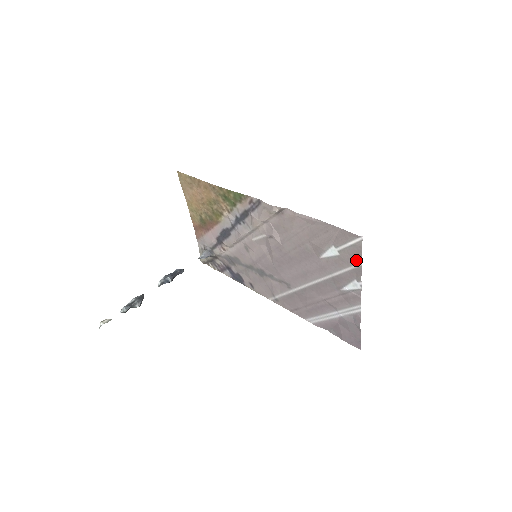
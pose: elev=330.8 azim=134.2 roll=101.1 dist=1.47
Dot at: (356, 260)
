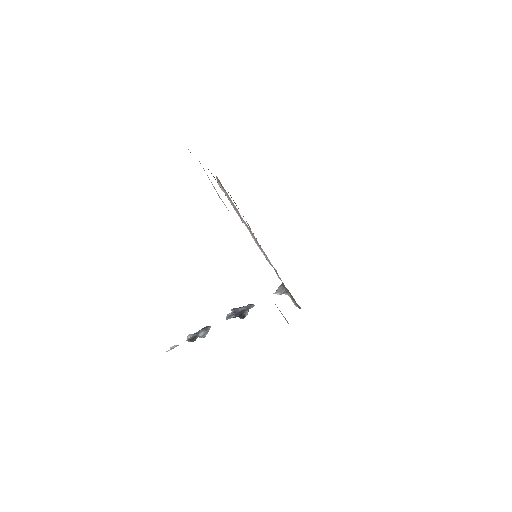
Dot at: occluded
